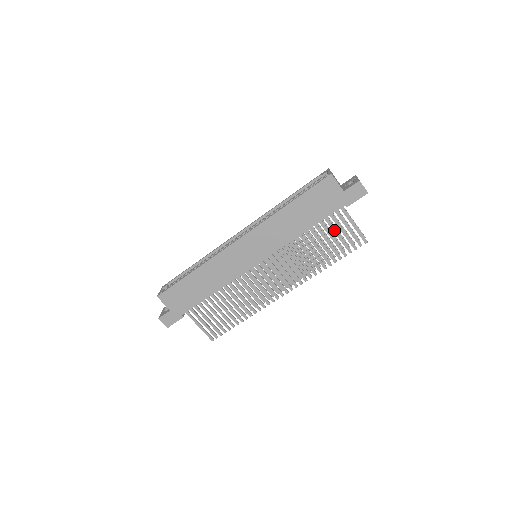
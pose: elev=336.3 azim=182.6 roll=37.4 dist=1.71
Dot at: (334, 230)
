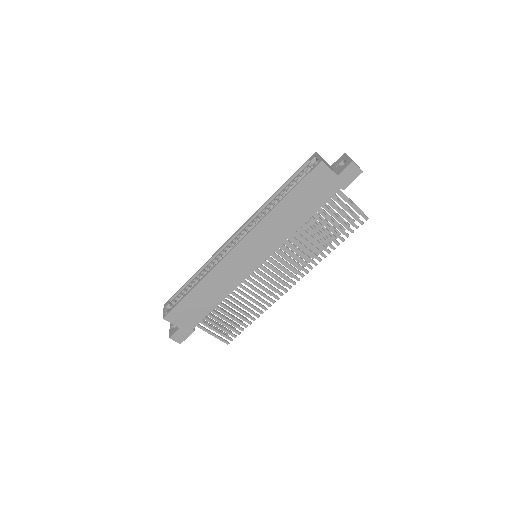
Dot at: (333, 215)
